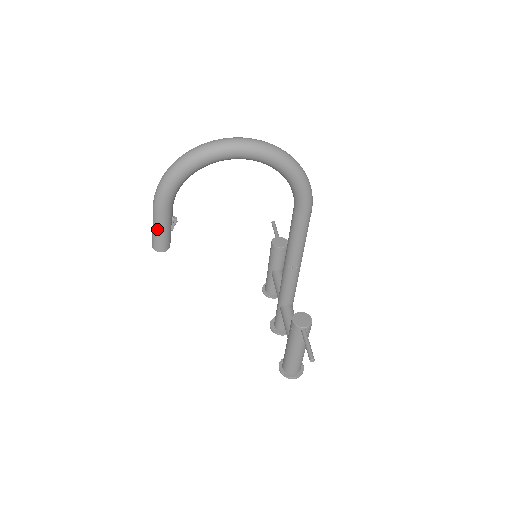
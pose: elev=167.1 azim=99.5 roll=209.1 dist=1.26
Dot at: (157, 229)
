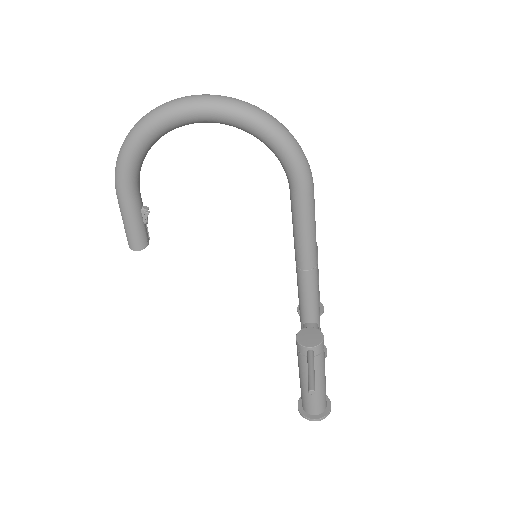
Dot at: (125, 221)
